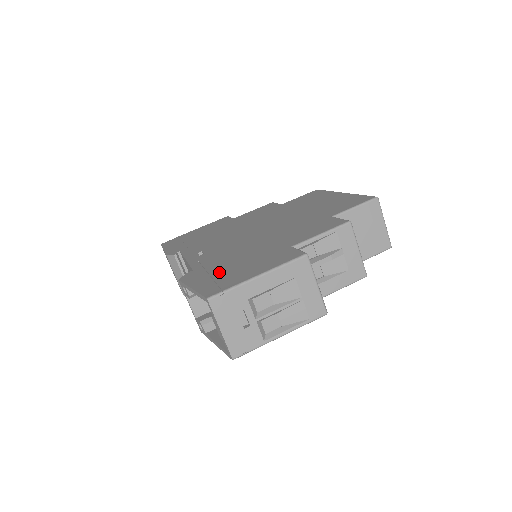
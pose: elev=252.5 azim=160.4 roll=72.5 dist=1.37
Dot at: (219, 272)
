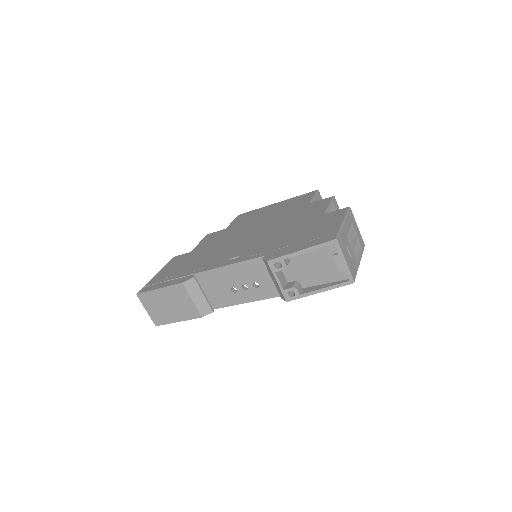
Dot at: (300, 240)
